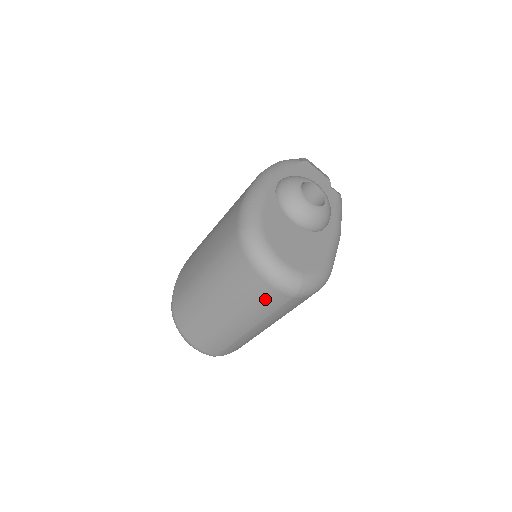
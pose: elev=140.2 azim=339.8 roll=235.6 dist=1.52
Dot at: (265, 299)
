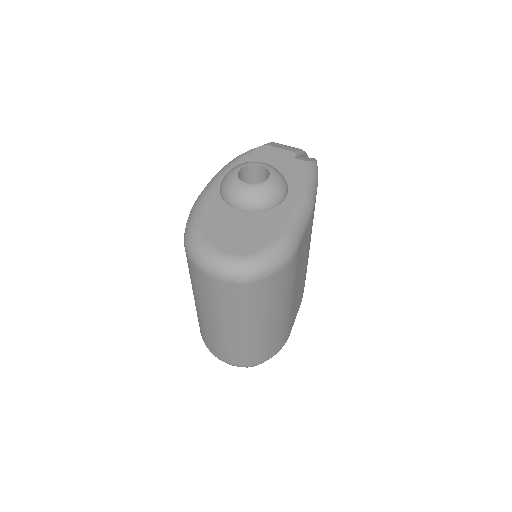
Dot at: (228, 295)
